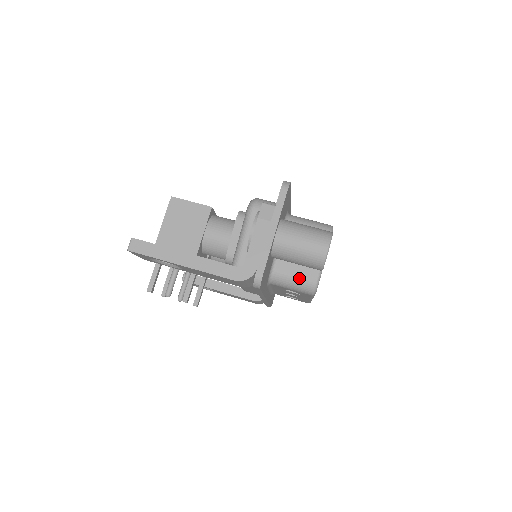
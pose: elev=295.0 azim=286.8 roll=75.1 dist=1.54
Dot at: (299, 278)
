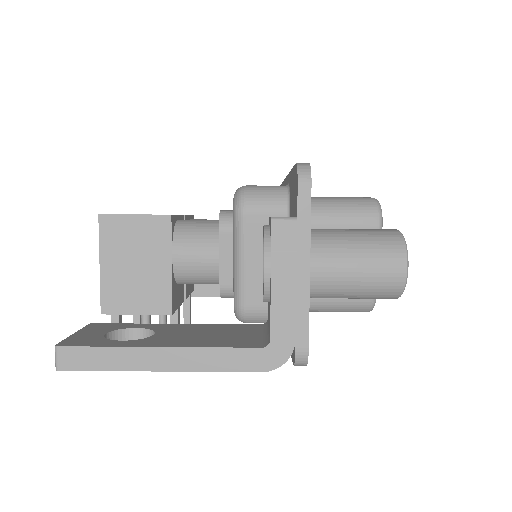
Dot at: (345, 298)
